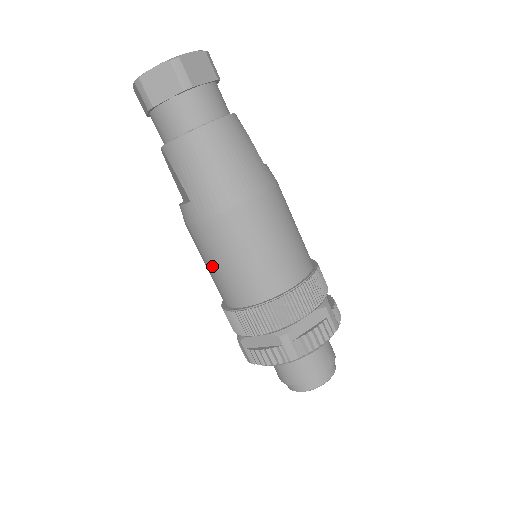
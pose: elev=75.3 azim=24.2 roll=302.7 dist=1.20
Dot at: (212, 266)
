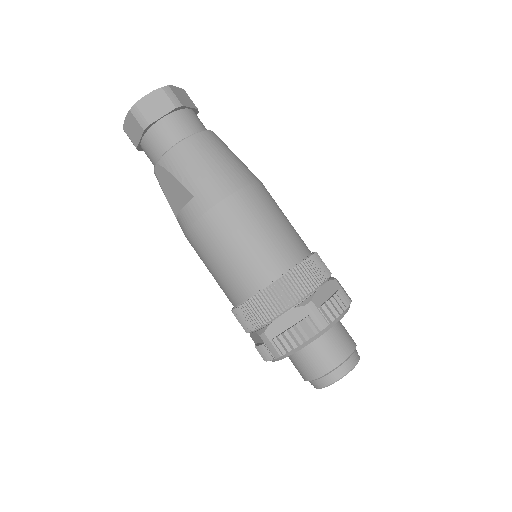
Dot at: (223, 257)
